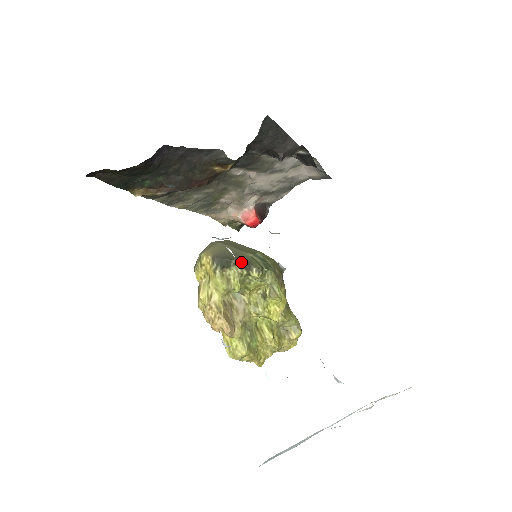
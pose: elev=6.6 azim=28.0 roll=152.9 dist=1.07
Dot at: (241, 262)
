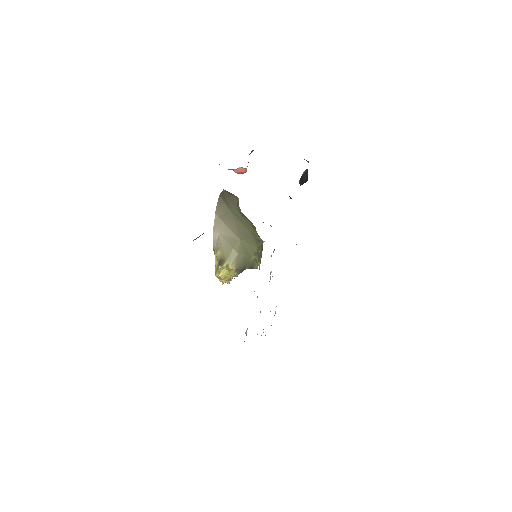
Dot at: (250, 267)
